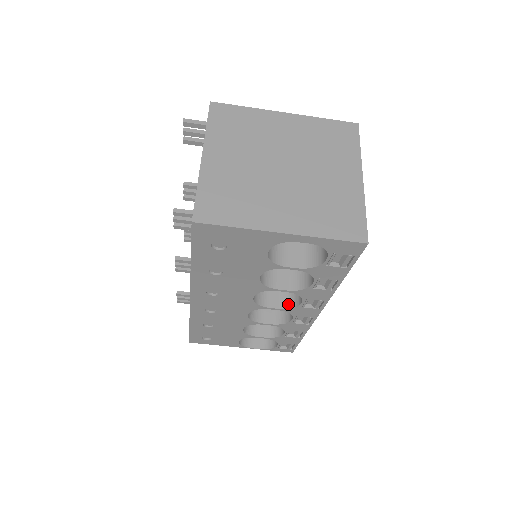
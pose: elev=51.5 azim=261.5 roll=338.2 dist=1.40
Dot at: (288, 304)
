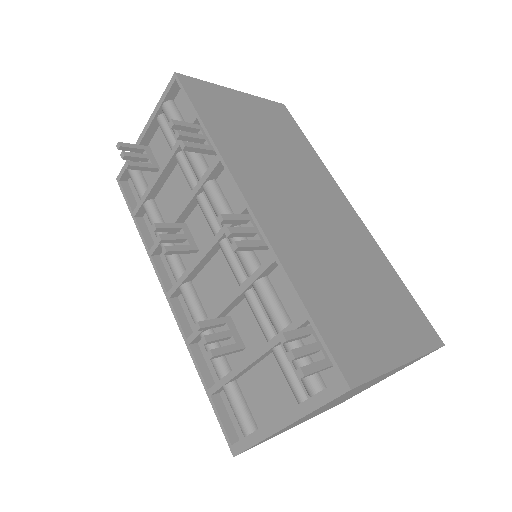
Dot at: occluded
